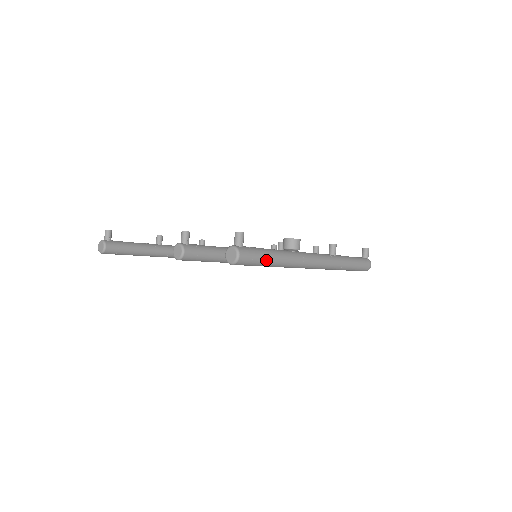
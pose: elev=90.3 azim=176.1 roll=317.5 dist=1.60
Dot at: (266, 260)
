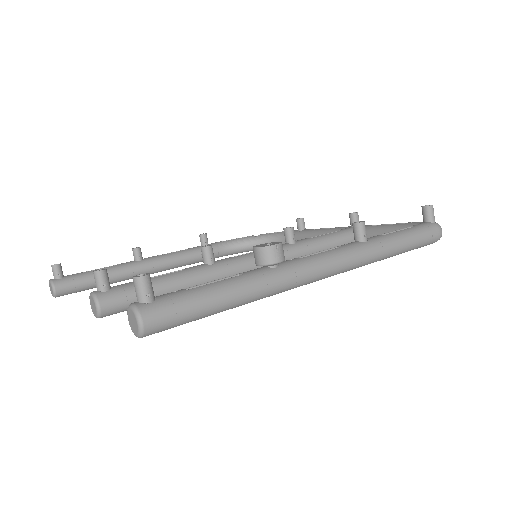
Dot at: (210, 307)
